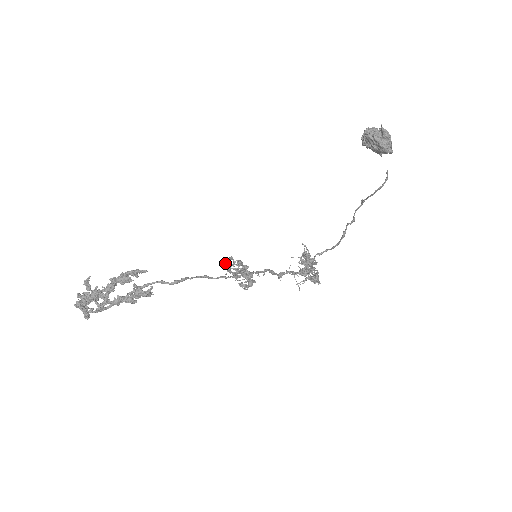
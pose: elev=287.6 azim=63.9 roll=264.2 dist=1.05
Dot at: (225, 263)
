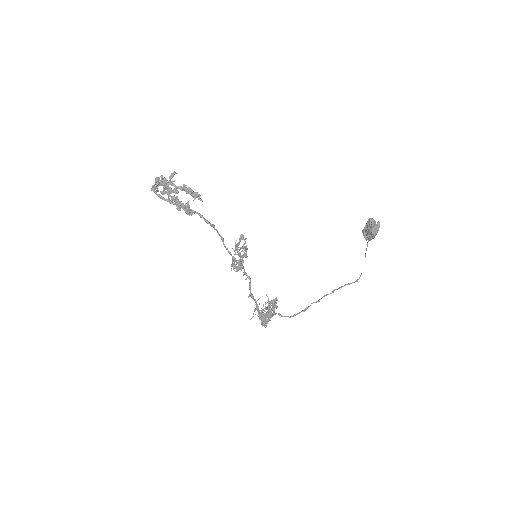
Dot at: (240, 238)
